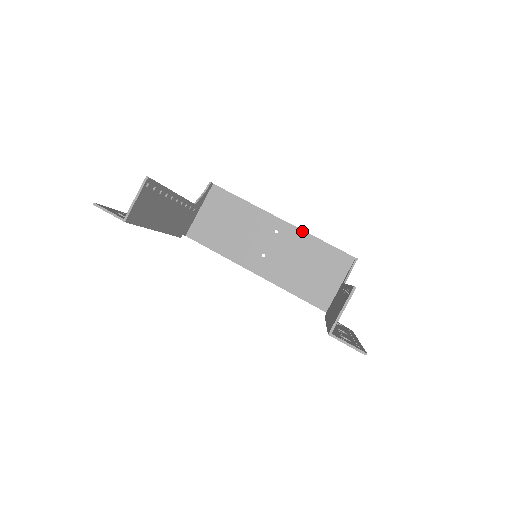
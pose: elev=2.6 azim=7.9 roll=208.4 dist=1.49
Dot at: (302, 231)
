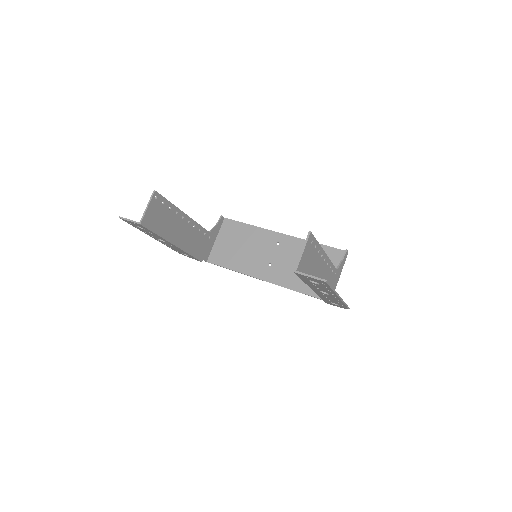
Dot at: (299, 239)
